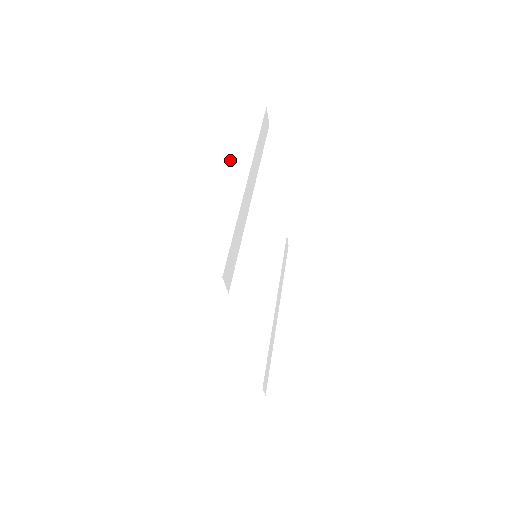
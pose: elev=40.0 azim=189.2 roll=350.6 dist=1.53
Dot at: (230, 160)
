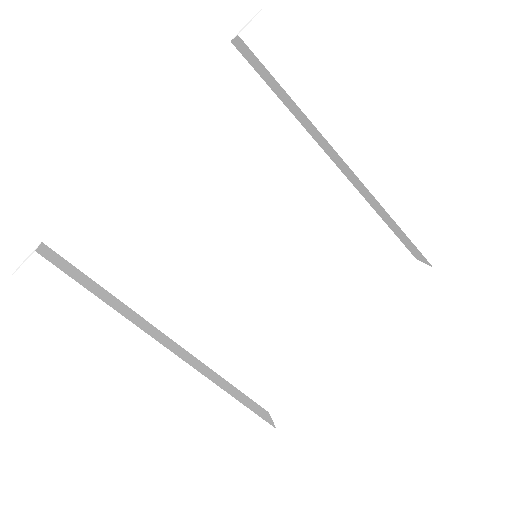
Dot at: occluded
